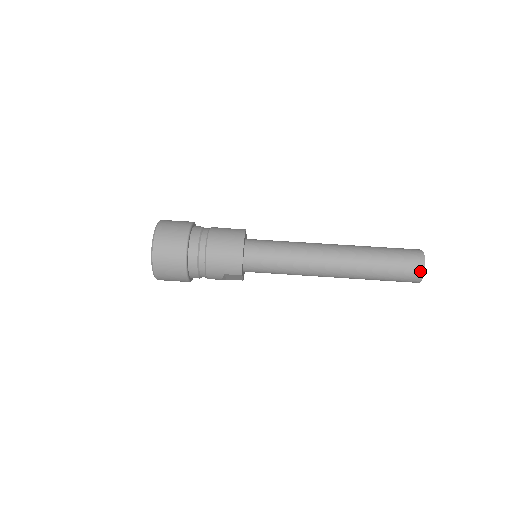
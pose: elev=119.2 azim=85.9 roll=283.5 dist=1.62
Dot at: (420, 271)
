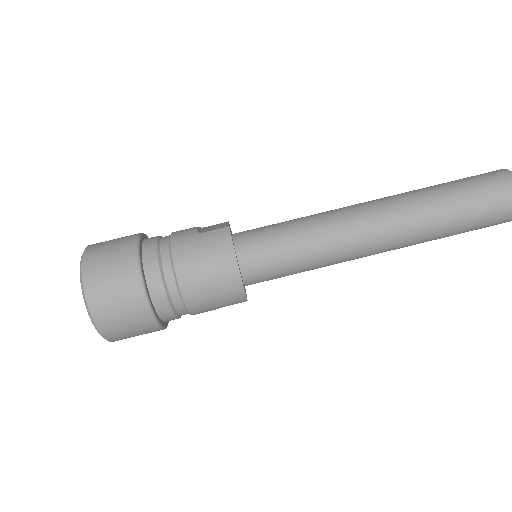
Dot at: out of frame
